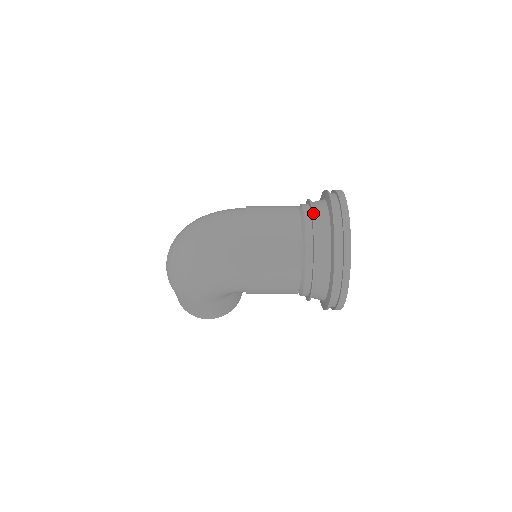
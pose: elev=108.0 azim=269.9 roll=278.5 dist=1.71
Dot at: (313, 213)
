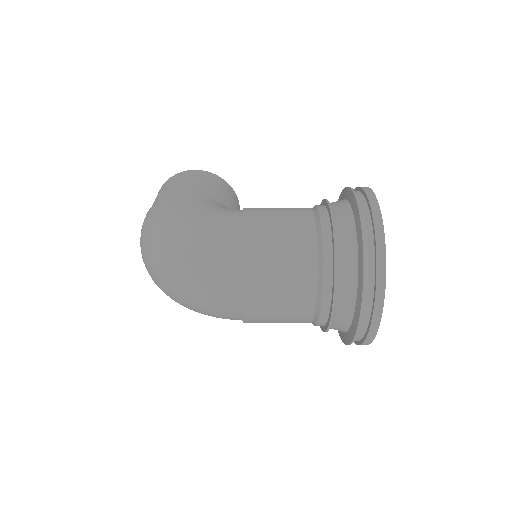
Dot at: (335, 290)
